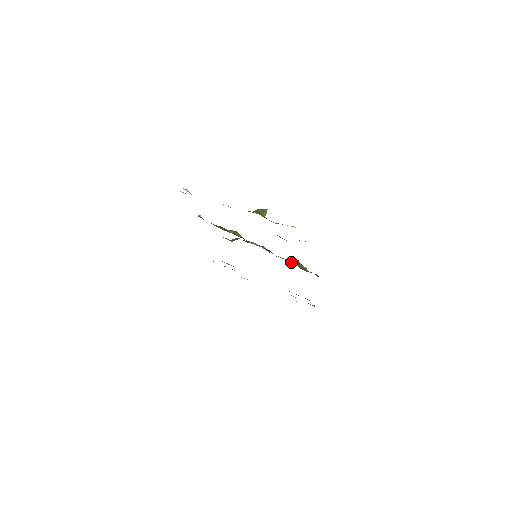
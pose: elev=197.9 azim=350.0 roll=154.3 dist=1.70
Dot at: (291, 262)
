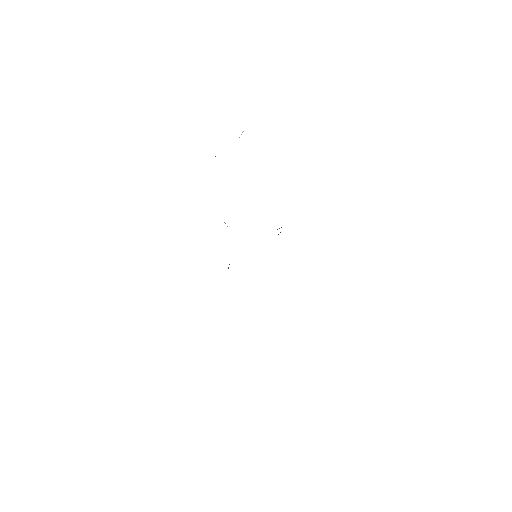
Dot at: occluded
